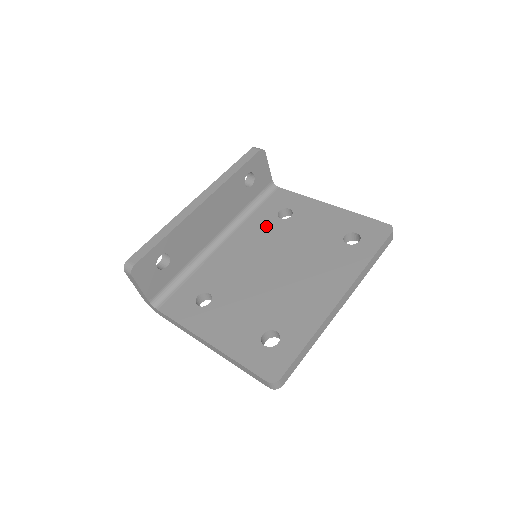
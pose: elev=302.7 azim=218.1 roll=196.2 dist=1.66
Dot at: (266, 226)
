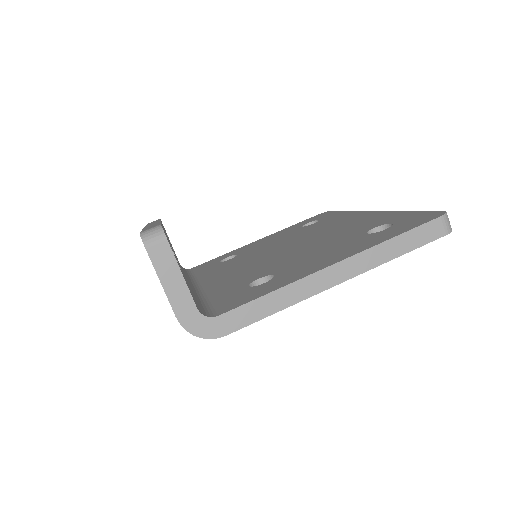
Dot at: (225, 264)
